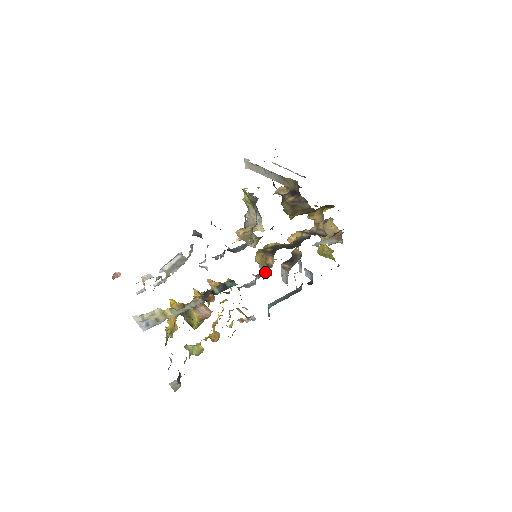
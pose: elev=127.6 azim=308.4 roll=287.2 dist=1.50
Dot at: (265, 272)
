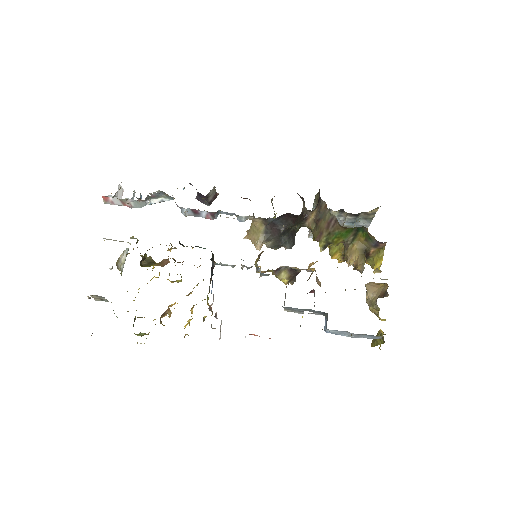
Dot at: (259, 277)
